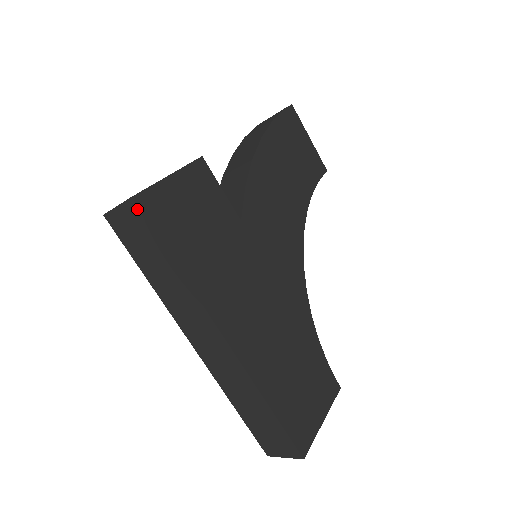
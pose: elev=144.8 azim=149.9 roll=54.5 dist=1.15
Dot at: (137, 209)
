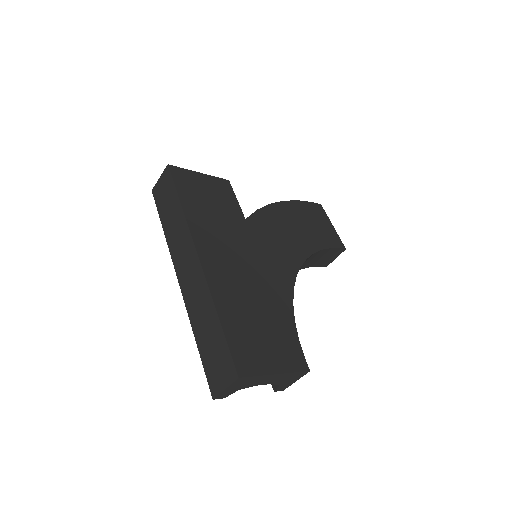
Dot at: (169, 171)
